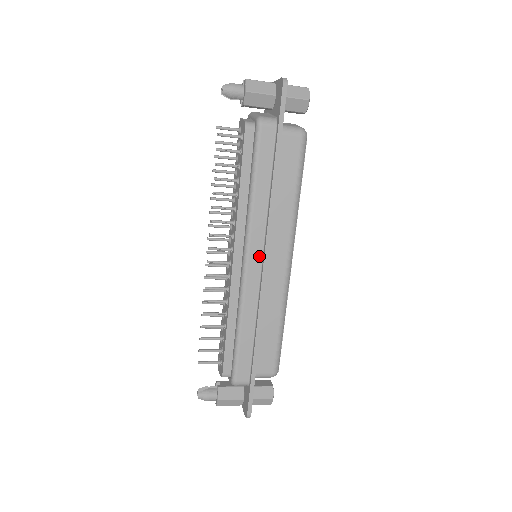
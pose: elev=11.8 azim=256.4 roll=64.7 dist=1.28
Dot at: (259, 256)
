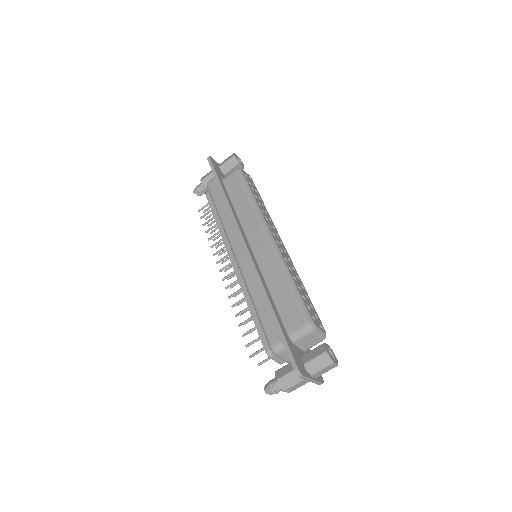
Dot at: (241, 245)
